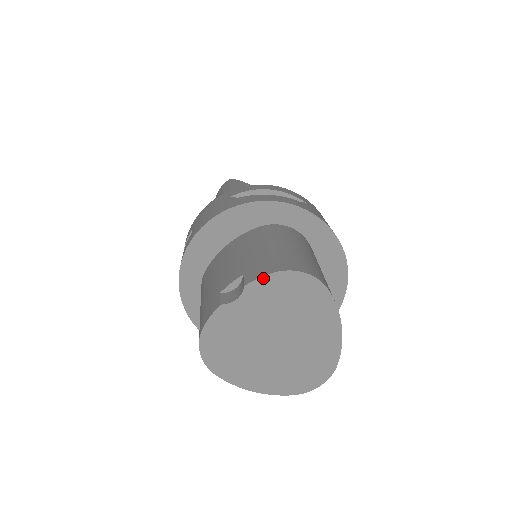
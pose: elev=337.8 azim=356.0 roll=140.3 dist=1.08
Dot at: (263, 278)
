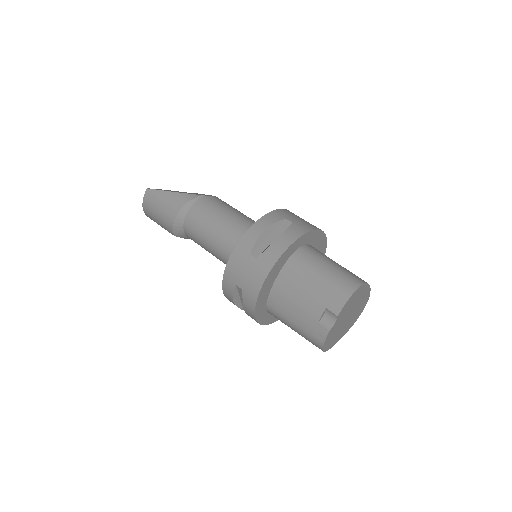
Dot at: (344, 307)
